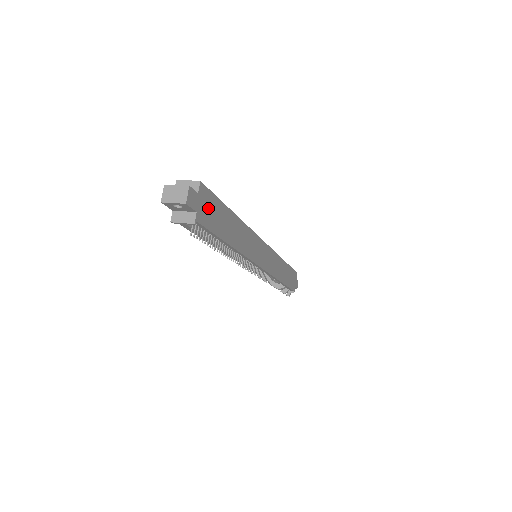
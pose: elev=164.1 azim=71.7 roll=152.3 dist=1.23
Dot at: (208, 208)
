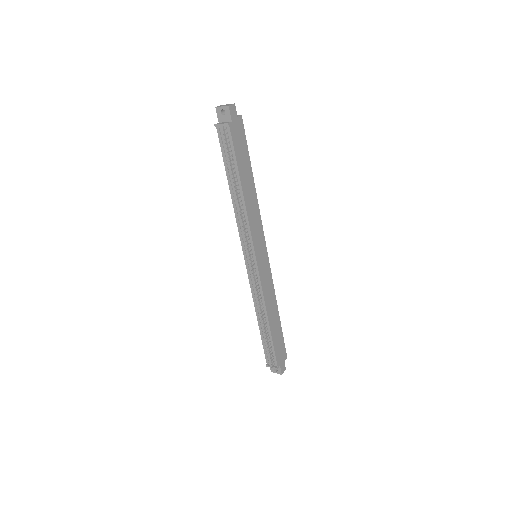
Dot at: (239, 135)
